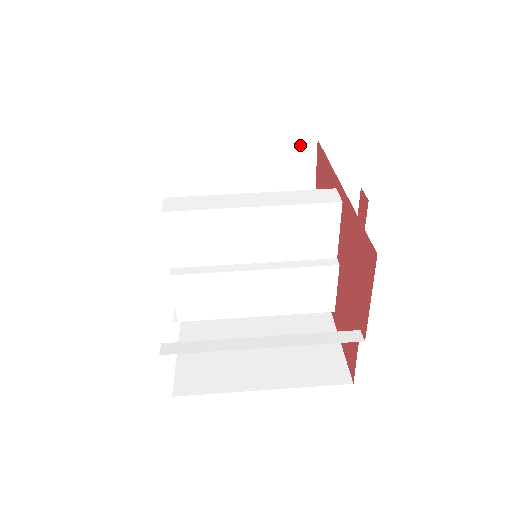
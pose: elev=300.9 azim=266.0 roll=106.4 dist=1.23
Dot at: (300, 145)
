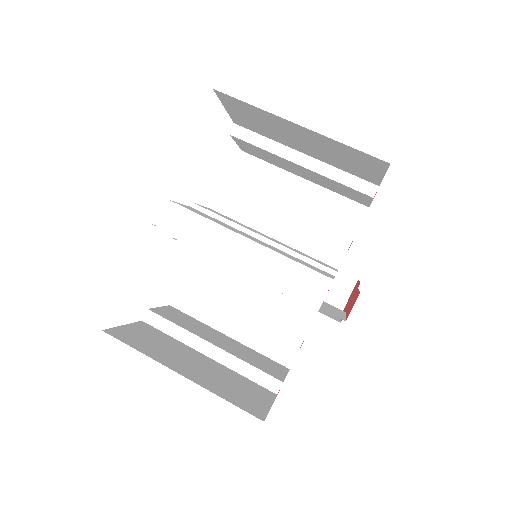
Dot at: (367, 156)
